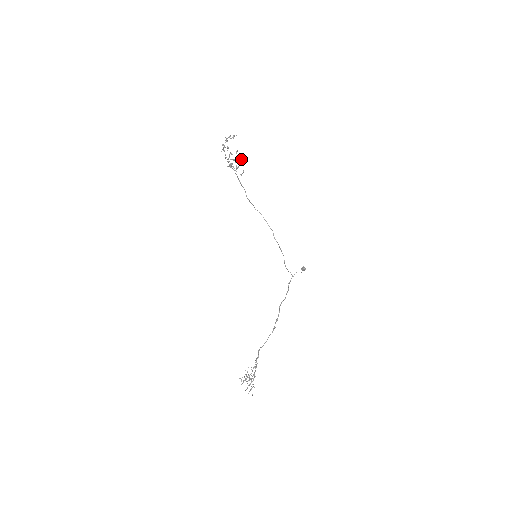
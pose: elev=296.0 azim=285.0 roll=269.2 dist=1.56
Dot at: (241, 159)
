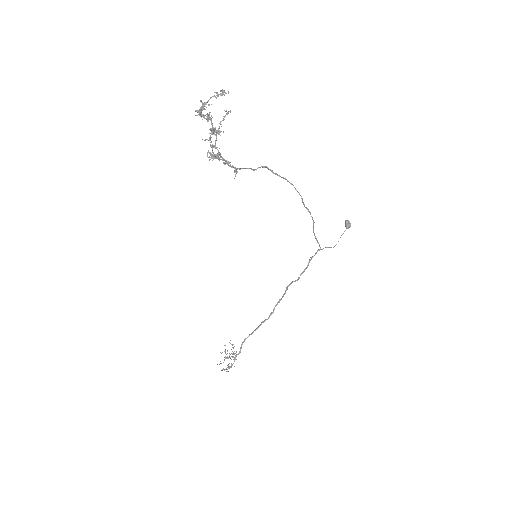
Dot at: (229, 163)
